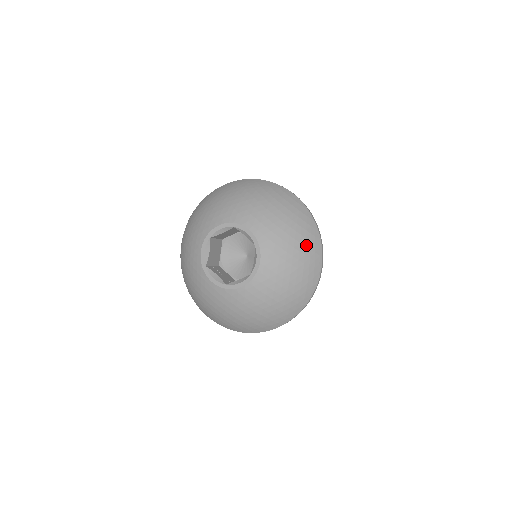
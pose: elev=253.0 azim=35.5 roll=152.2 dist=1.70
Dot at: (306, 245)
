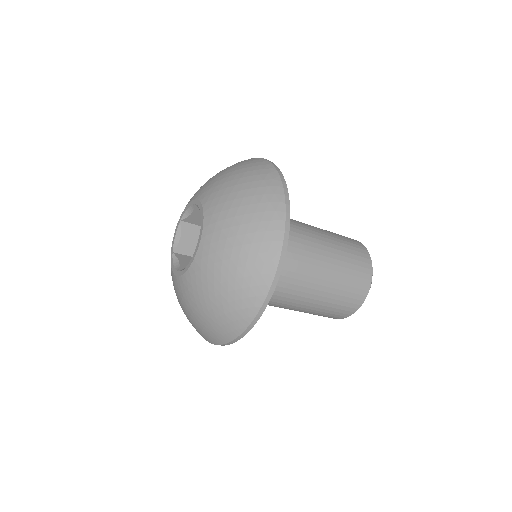
Dot at: (241, 165)
